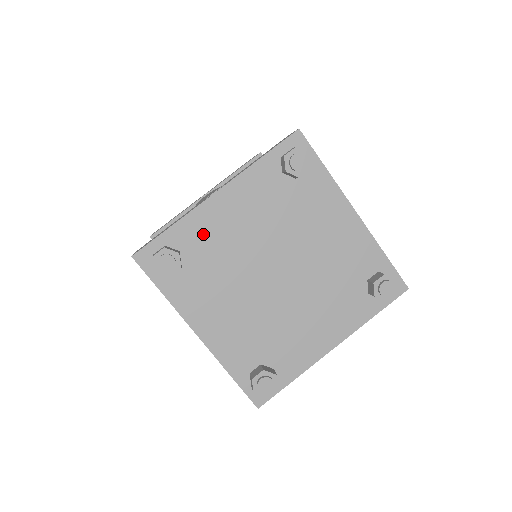
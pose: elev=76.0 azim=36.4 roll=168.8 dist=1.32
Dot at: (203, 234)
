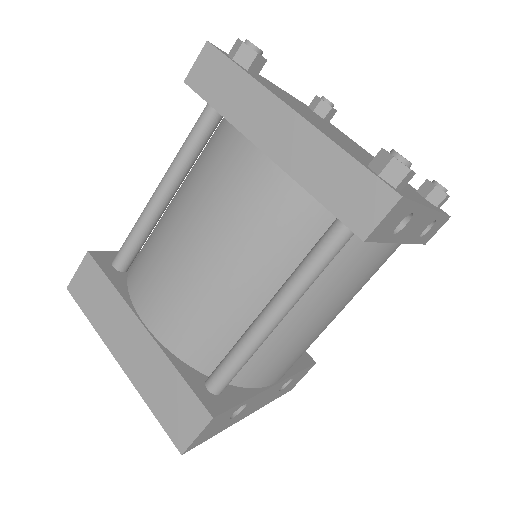
Dot at: (269, 83)
